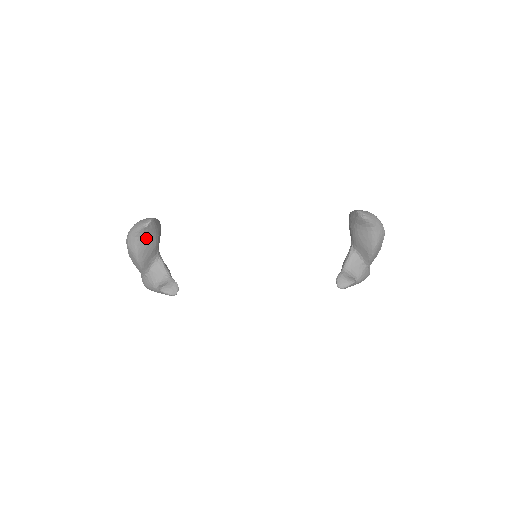
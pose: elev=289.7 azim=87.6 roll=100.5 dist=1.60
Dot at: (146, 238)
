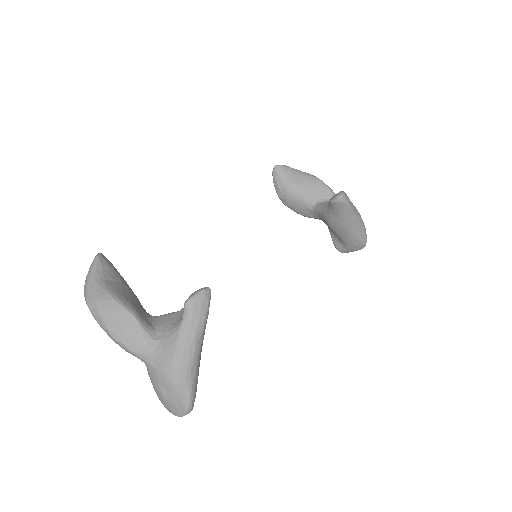
Dot at: (112, 278)
